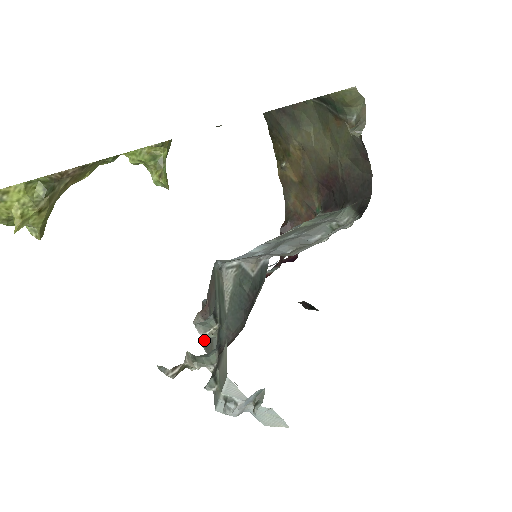
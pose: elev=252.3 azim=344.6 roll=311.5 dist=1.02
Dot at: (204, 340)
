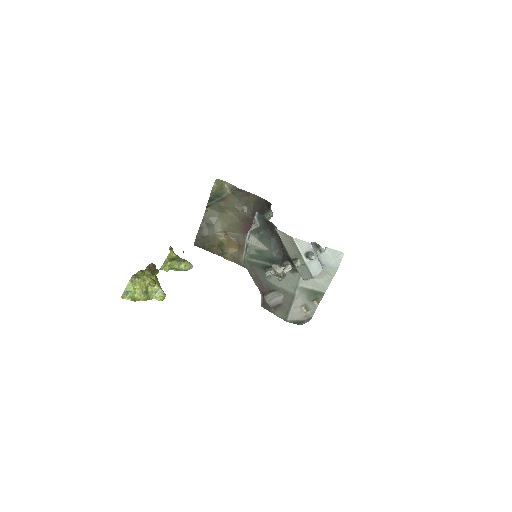
Dot at: (282, 313)
